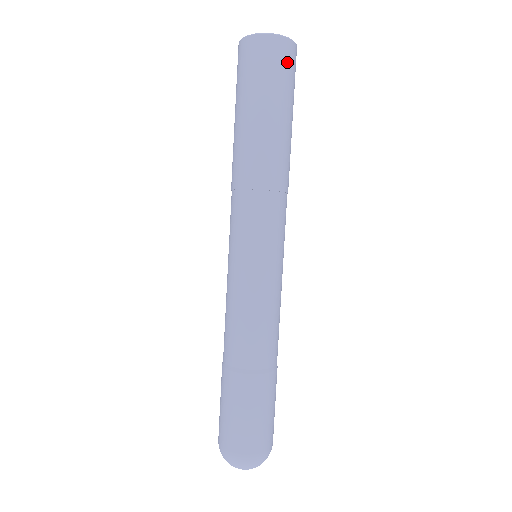
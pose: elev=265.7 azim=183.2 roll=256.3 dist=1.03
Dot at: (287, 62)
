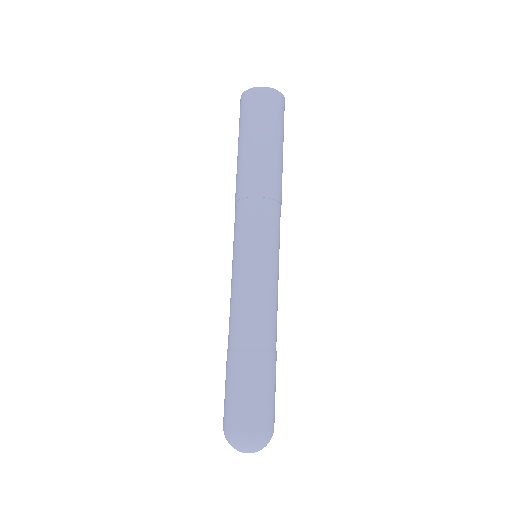
Dot at: (255, 103)
